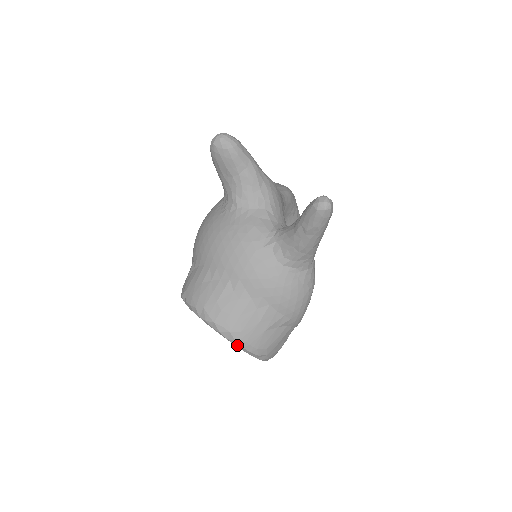
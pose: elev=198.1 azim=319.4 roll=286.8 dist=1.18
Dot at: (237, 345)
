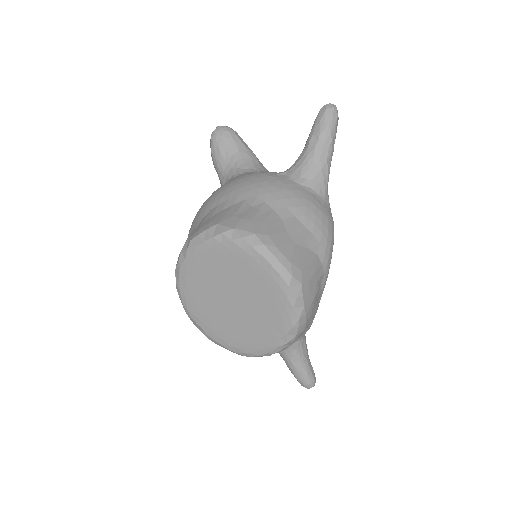
Dot at: (265, 254)
